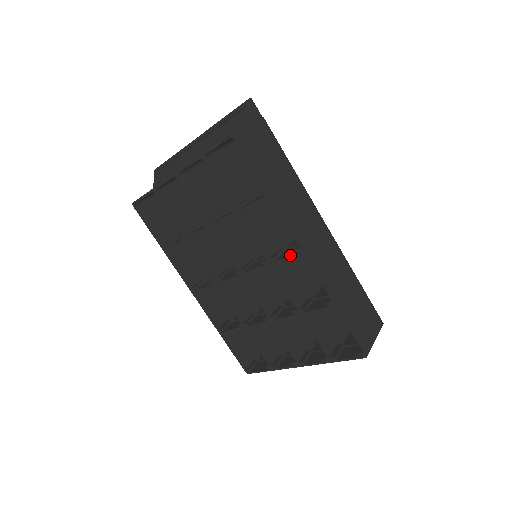
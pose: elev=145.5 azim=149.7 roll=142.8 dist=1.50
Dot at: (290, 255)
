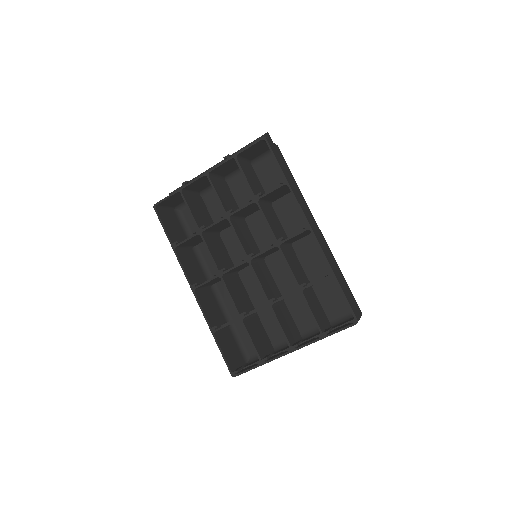
Dot at: (297, 233)
